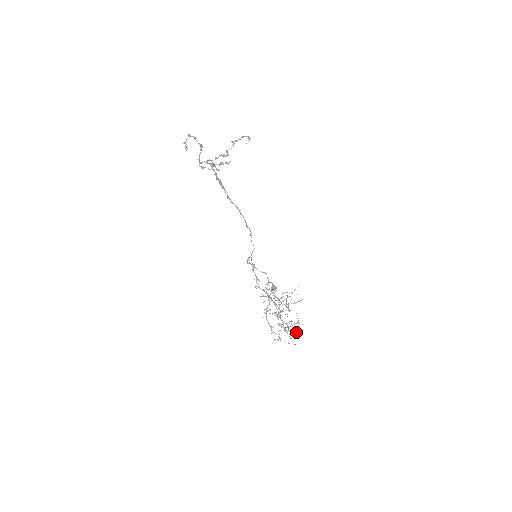
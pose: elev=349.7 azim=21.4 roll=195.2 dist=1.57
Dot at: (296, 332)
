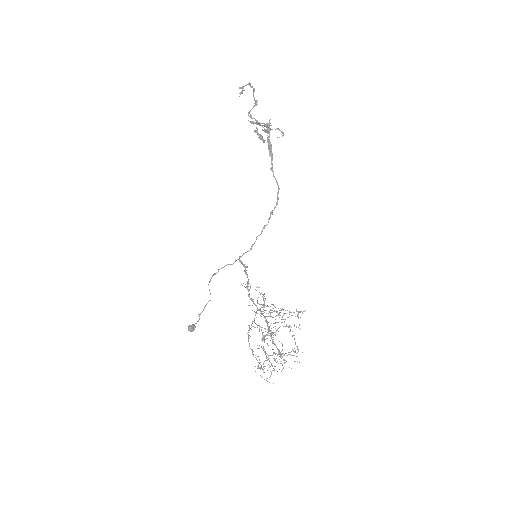
Dot at: occluded
